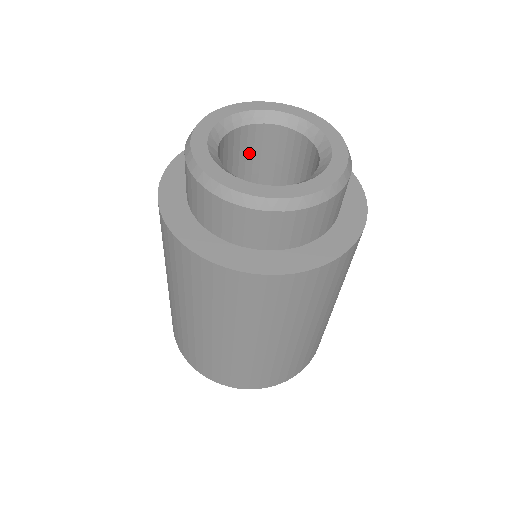
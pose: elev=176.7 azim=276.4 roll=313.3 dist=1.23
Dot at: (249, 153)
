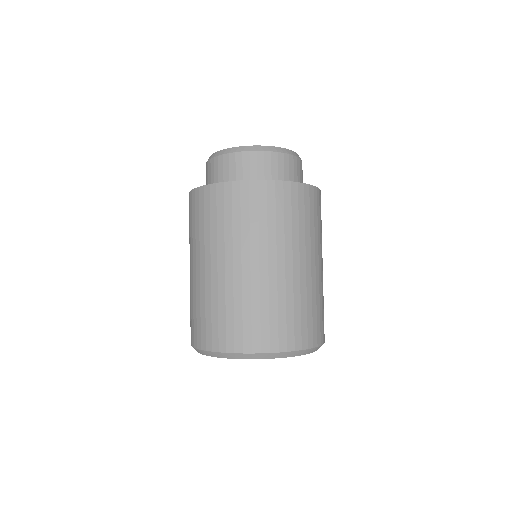
Dot at: occluded
